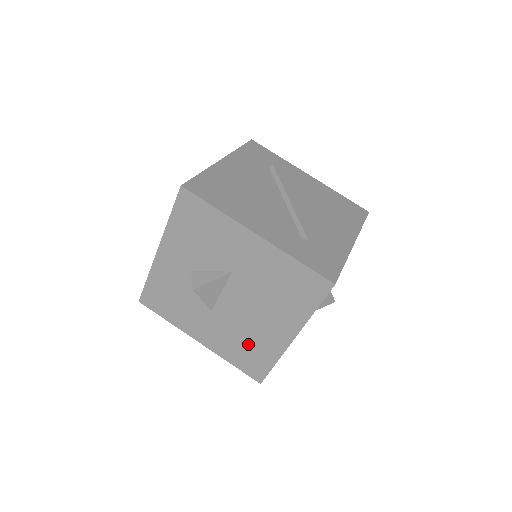
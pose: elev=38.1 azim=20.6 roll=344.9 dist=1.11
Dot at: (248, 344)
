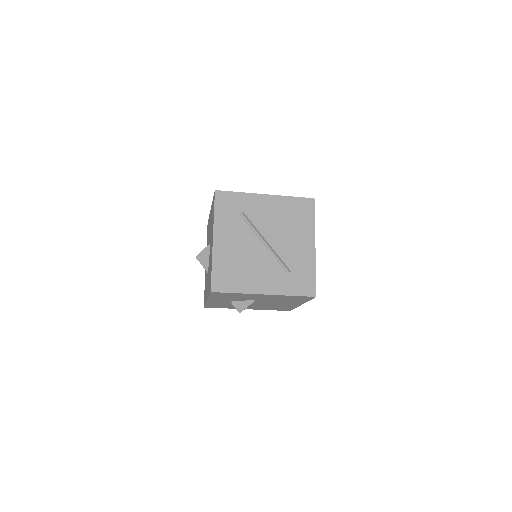
Dot at: (277, 307)
